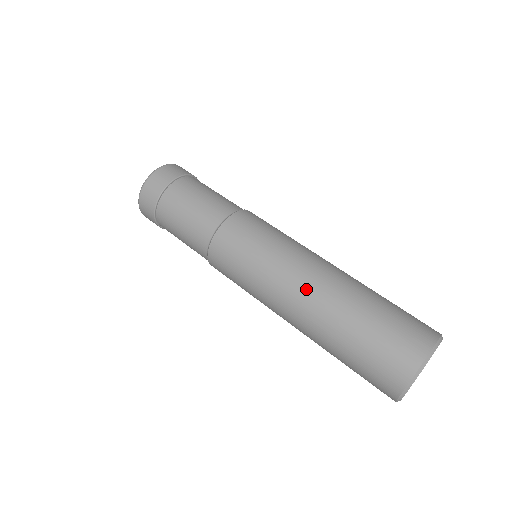
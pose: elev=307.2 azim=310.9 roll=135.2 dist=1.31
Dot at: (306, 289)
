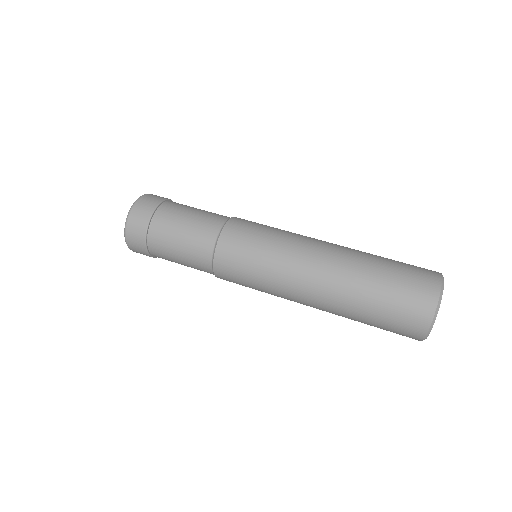
Dot at: (313, 291)
